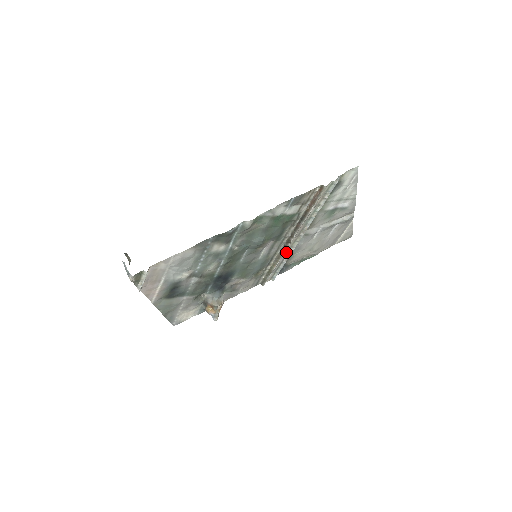
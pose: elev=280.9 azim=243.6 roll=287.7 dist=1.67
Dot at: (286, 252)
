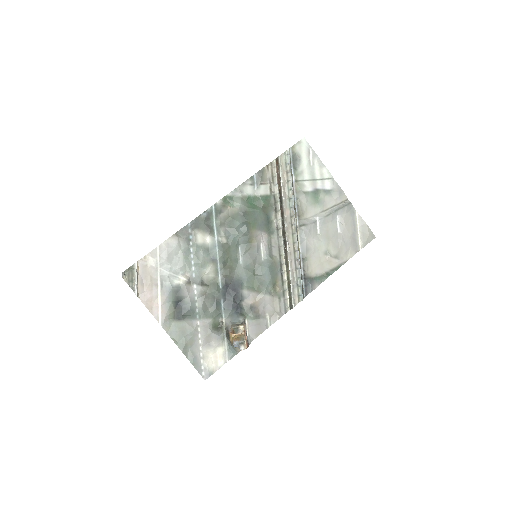
Dot at: (292, 252)
